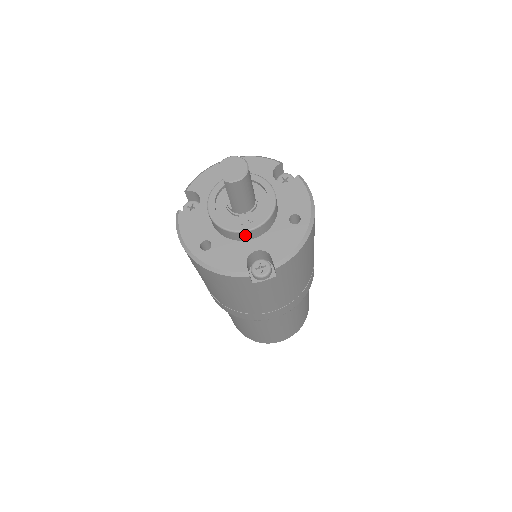
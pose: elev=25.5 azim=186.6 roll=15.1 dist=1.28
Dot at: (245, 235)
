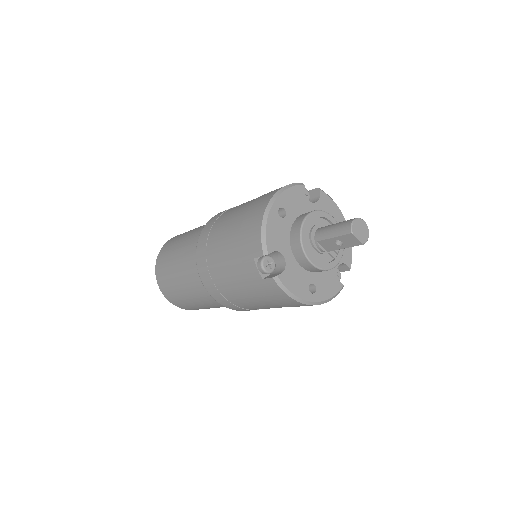
Dot at: occluded
